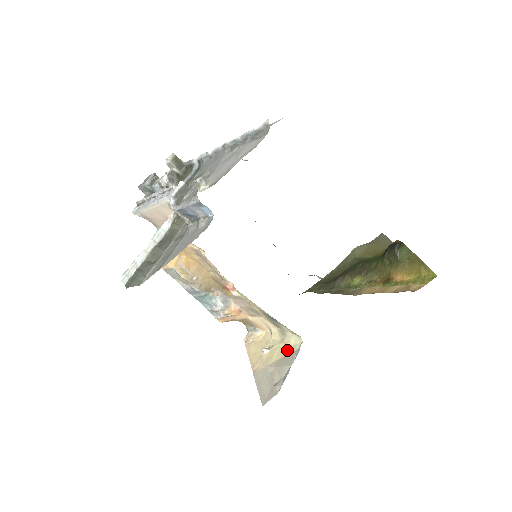
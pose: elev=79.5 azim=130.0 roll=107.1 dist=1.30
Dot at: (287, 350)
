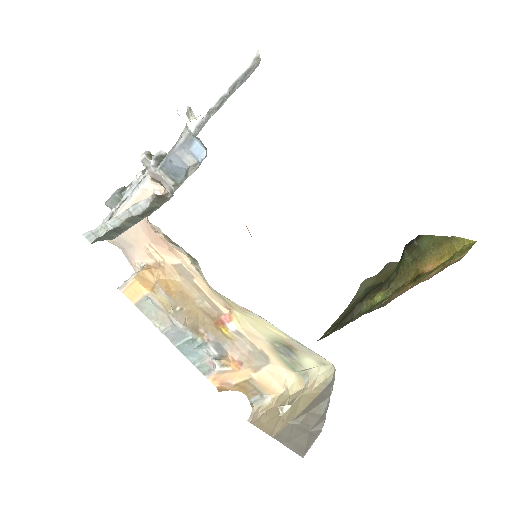
Dot at: (316, 391)
